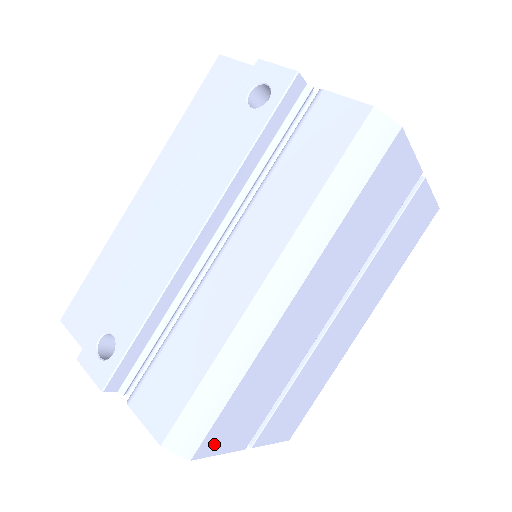
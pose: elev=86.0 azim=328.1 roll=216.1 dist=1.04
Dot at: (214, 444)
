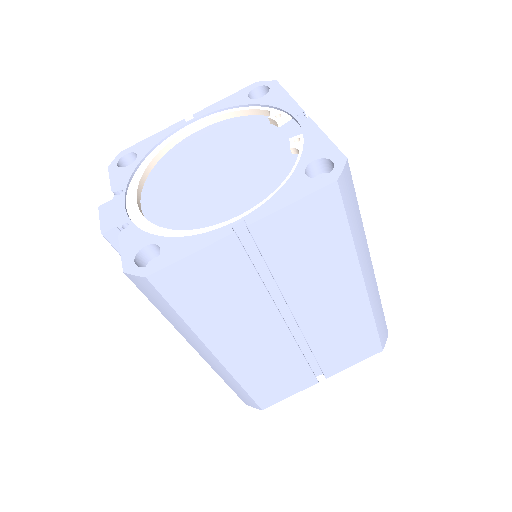
Dot at: (273, 399)
